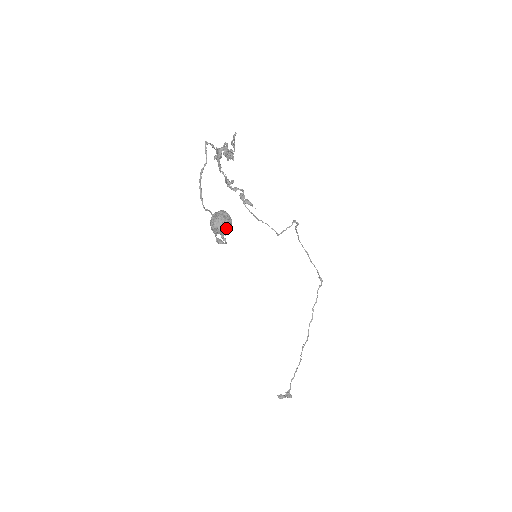
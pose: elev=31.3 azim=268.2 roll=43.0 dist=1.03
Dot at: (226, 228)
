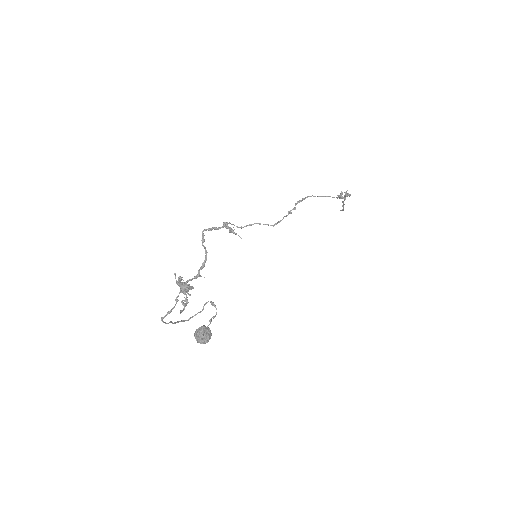
Dot at: (207, 342)
